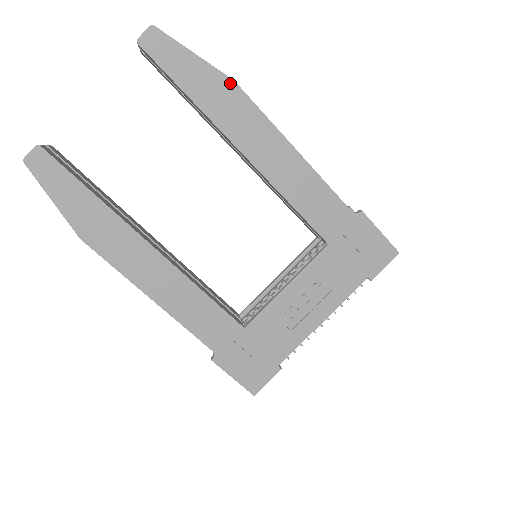
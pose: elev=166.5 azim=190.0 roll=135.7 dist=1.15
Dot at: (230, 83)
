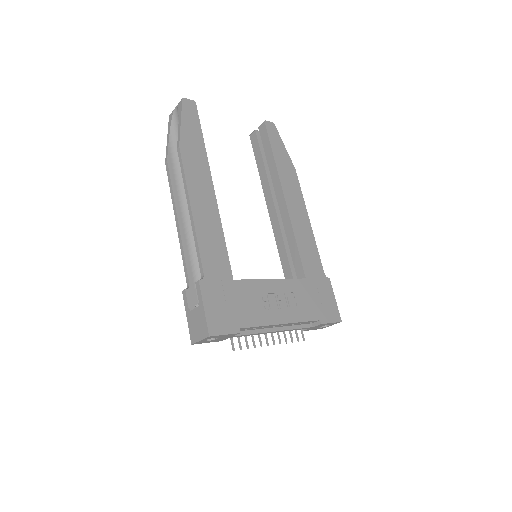
Dot at: (293, 168)
